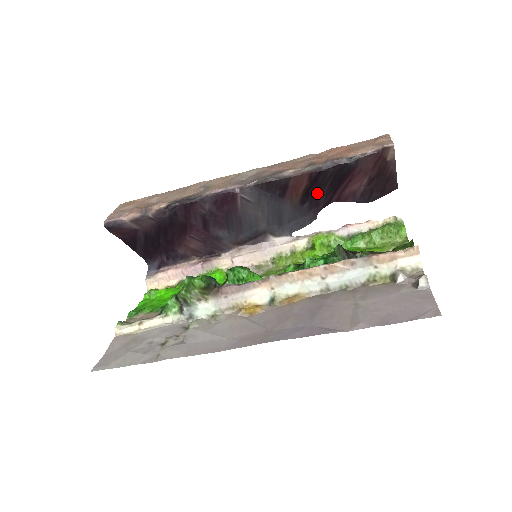
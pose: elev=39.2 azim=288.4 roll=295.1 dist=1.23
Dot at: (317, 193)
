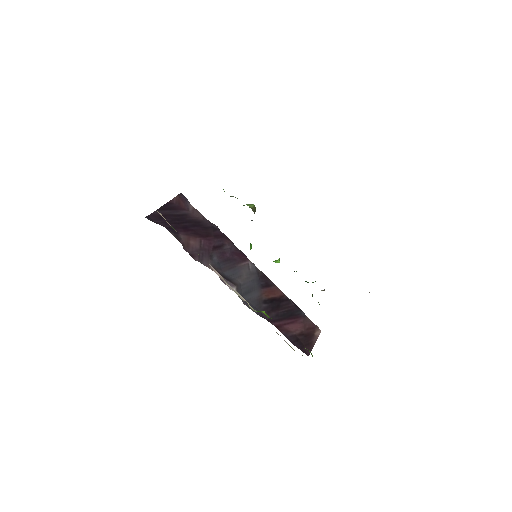
Dot at: (275, 308)
